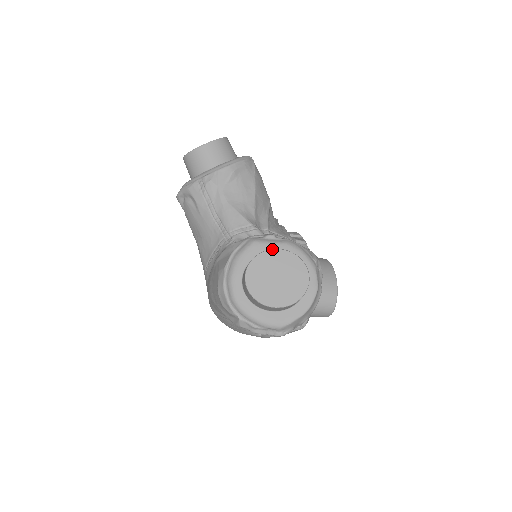
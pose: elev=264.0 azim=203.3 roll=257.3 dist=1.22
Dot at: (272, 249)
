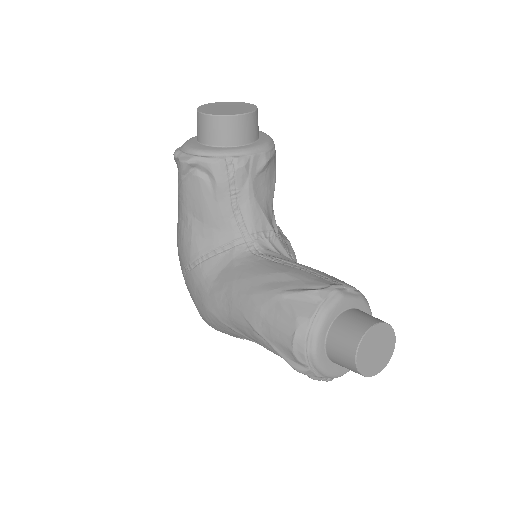
Dot at: (381, 323)
